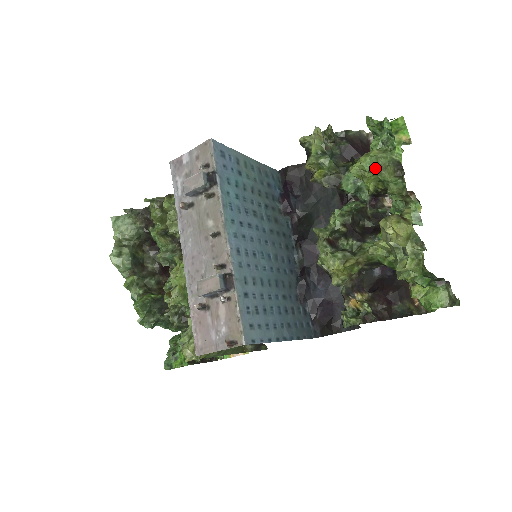
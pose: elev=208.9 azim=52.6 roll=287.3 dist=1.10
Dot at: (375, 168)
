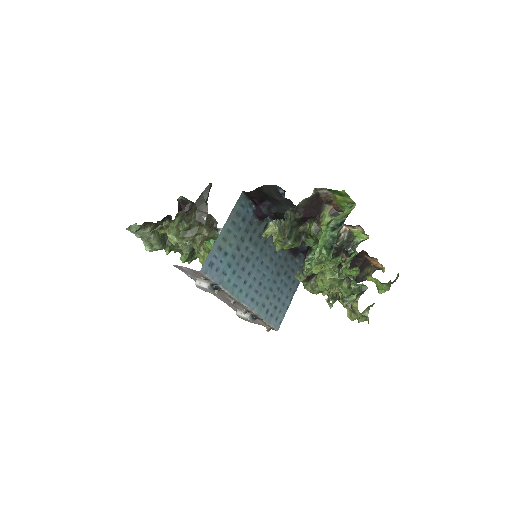
Dot at: (330, 286)
